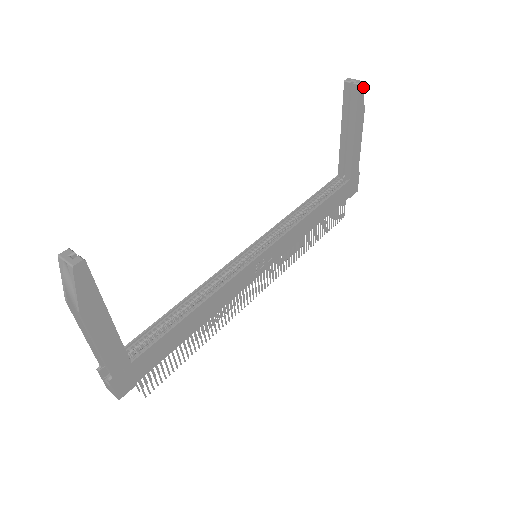
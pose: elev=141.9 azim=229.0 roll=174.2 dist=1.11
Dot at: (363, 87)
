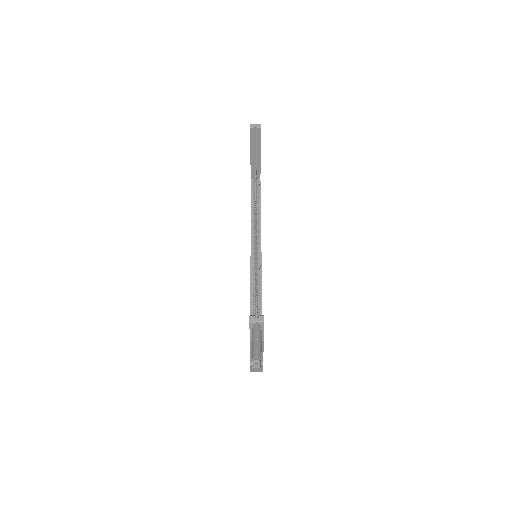
Dot at: occluded
